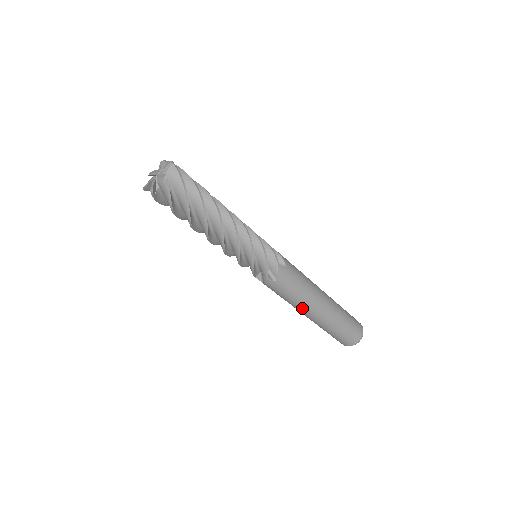
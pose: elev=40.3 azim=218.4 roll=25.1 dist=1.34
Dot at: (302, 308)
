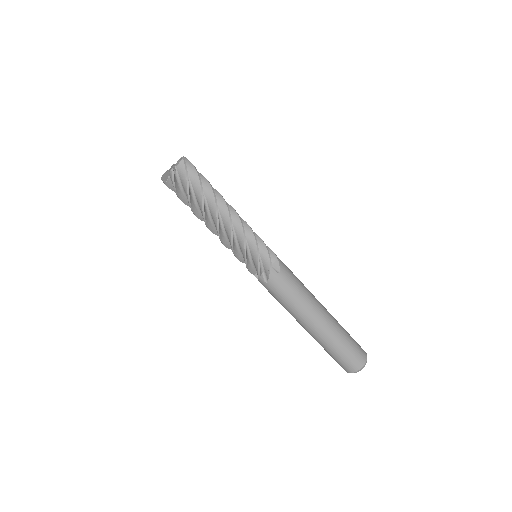
Dot at: (295, 317)
